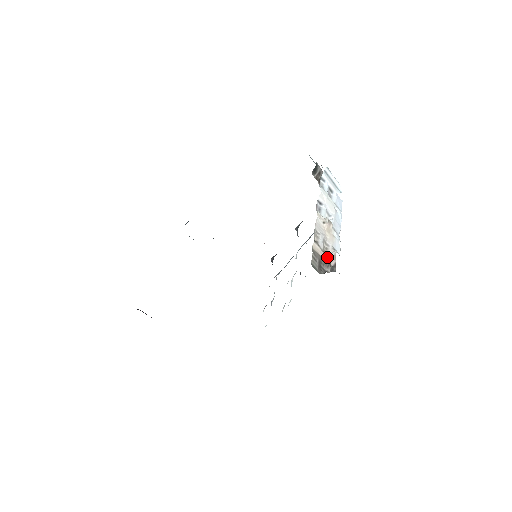
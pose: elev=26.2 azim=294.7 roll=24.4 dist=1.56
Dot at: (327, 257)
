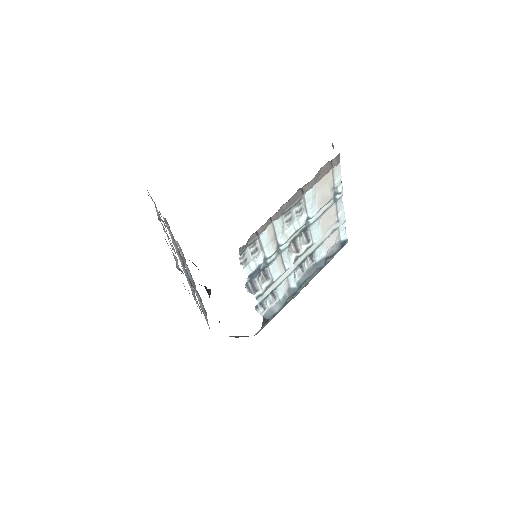
Dot at: occluded
